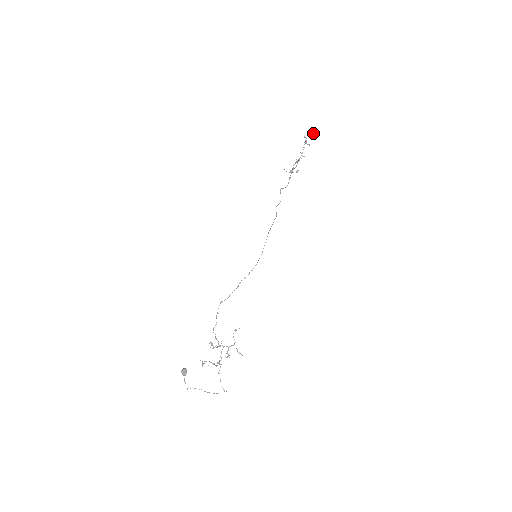
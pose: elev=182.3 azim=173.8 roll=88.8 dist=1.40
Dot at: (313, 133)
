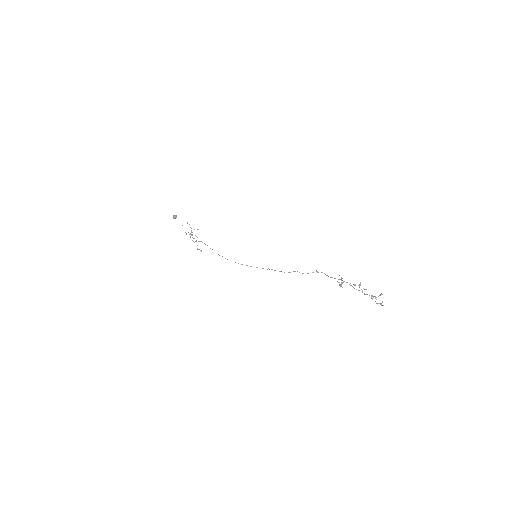
Dot at: (381, 305)
